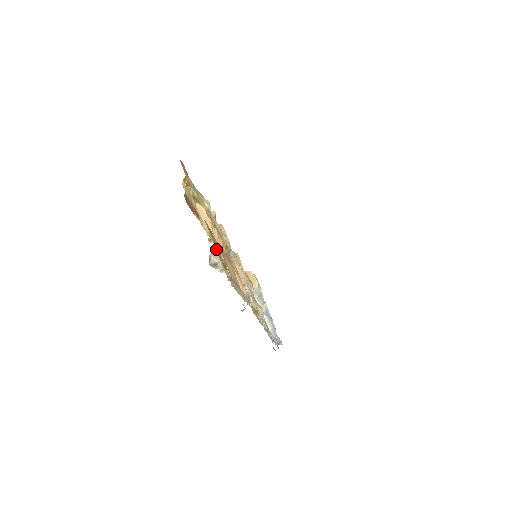
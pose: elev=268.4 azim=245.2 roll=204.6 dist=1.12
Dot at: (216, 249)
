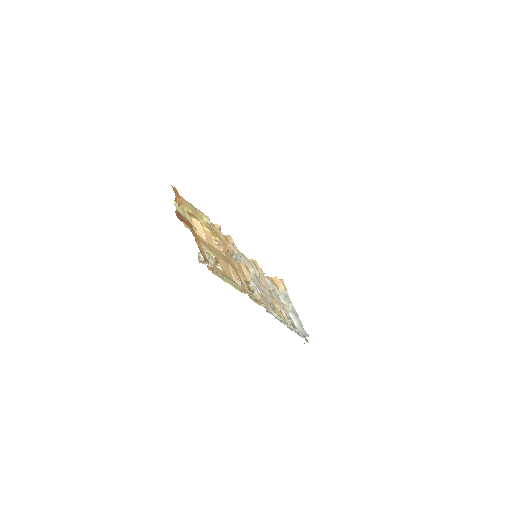
Dot at: (199, 248)
